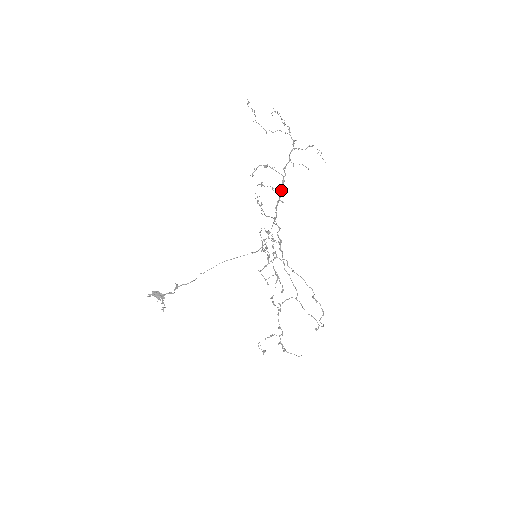
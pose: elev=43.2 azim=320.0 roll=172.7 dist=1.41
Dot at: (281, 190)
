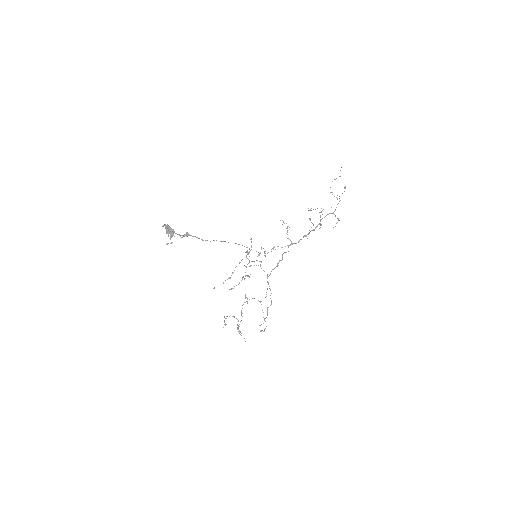
Dot at: occluded
